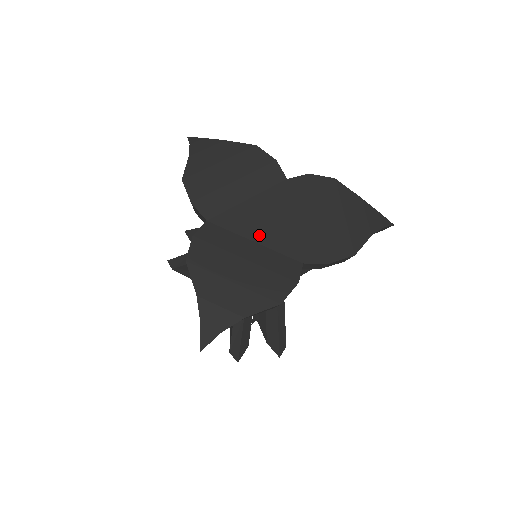
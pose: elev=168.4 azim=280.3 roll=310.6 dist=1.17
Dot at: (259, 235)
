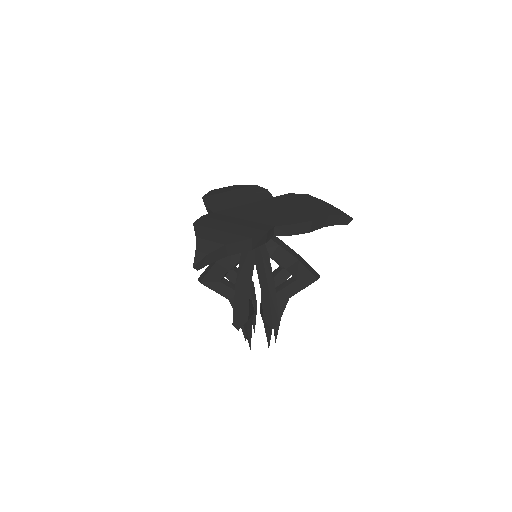
Dot at: (247, 217)
